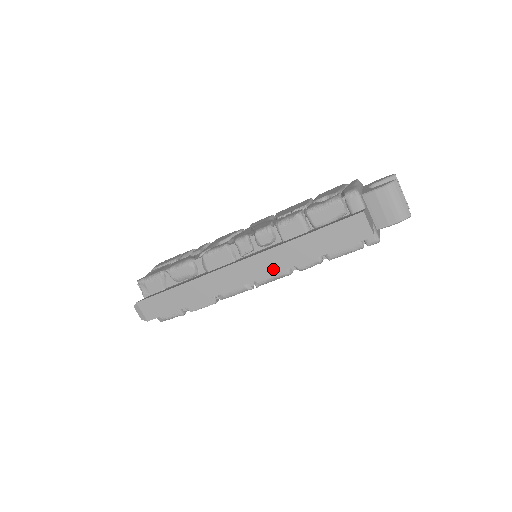
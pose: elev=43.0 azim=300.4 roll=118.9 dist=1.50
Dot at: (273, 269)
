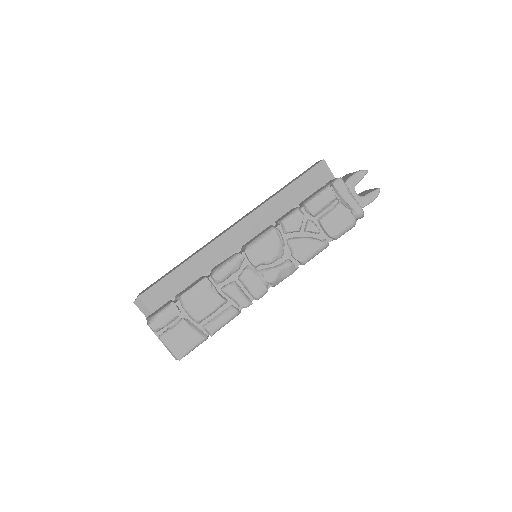
Dot at: (254, 210)
